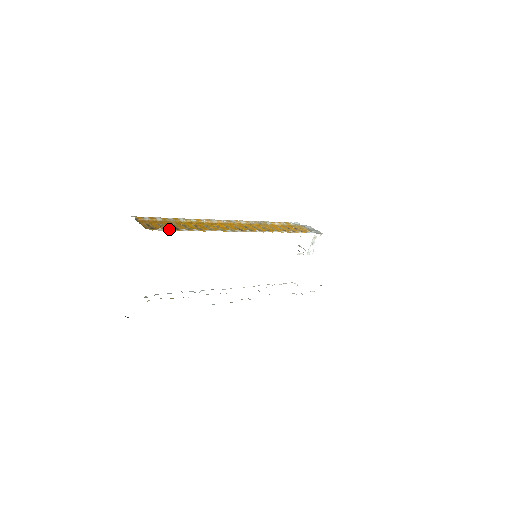
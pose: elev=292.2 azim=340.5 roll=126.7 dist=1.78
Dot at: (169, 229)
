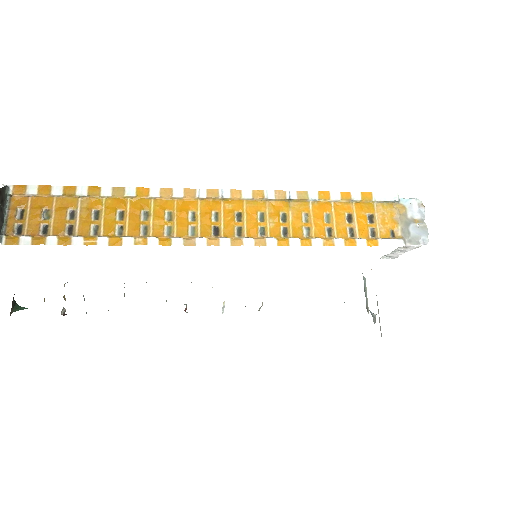
Dot at: (45, 239)
